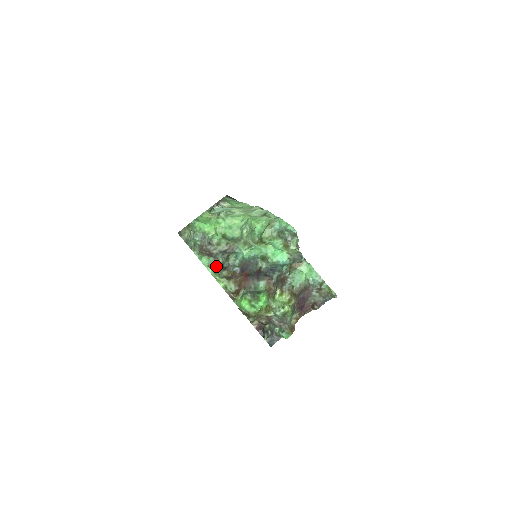
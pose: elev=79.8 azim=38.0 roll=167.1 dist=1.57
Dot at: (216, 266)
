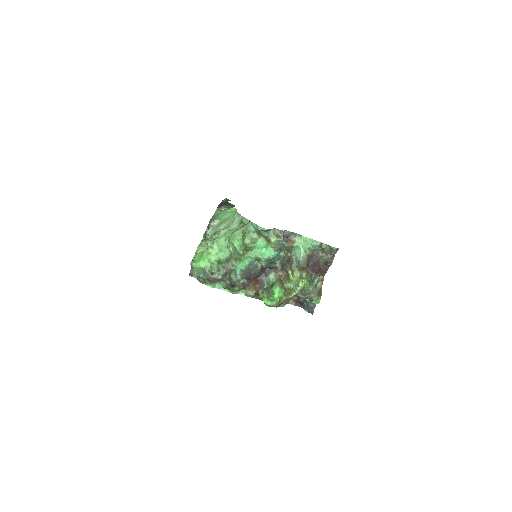
Dot at: (227, 287)
